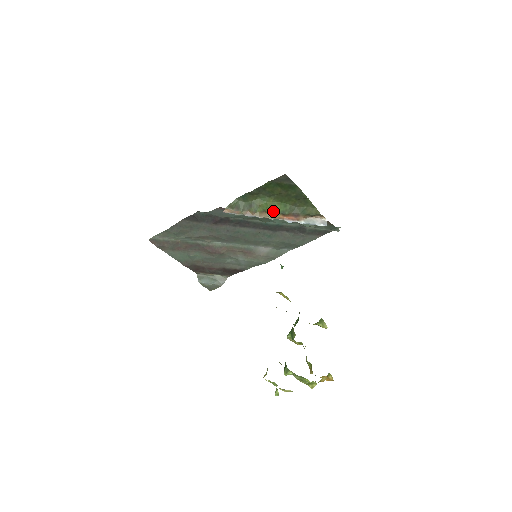
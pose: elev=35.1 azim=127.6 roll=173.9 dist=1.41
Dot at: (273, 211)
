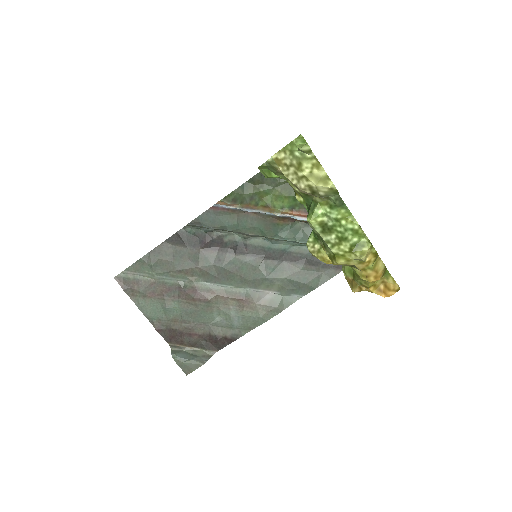
Dot at: (279, 206)
